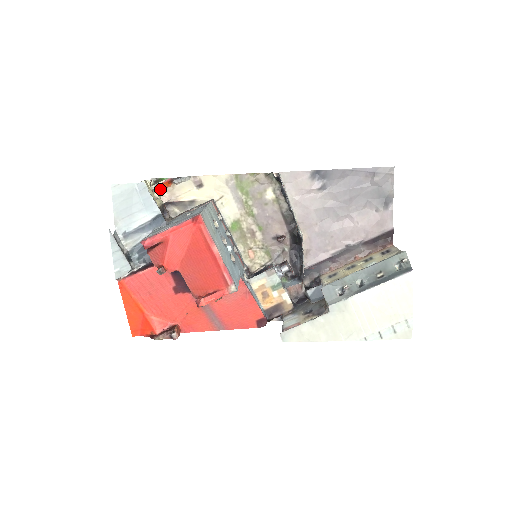
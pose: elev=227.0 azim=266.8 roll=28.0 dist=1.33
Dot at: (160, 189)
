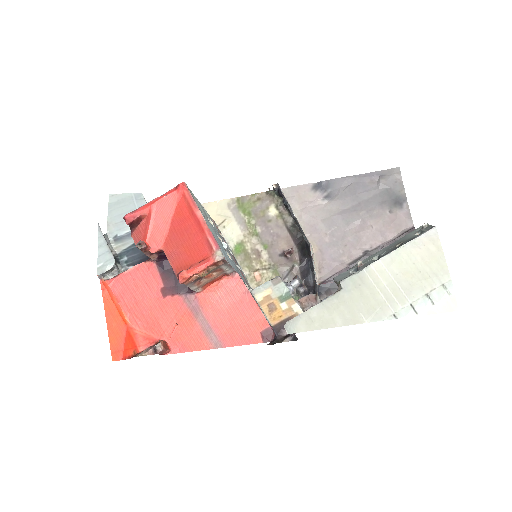
Dot at: occluded
